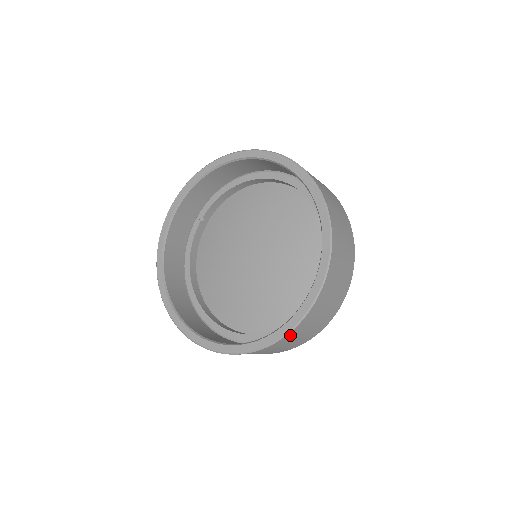
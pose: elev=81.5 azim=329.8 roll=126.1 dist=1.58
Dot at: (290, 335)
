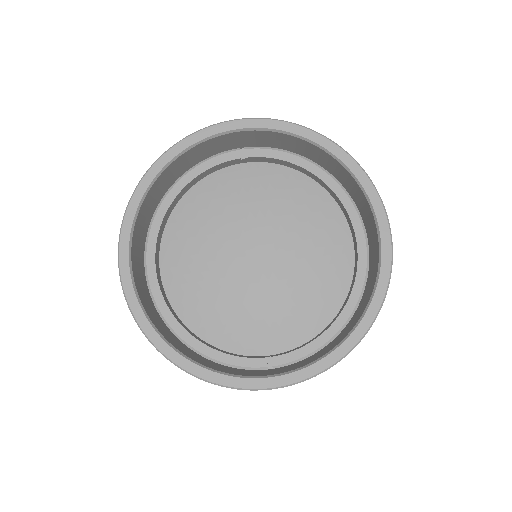
Dot at: occluded
